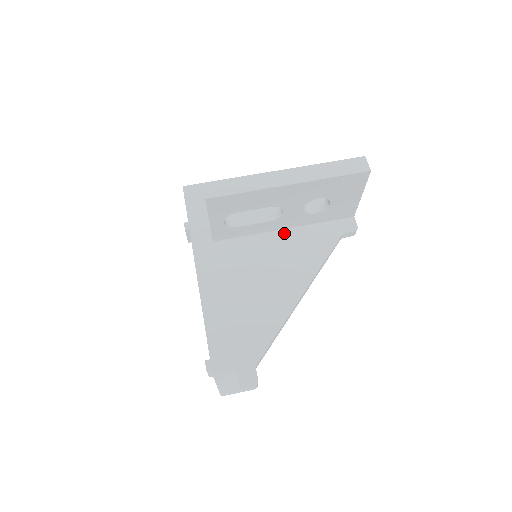
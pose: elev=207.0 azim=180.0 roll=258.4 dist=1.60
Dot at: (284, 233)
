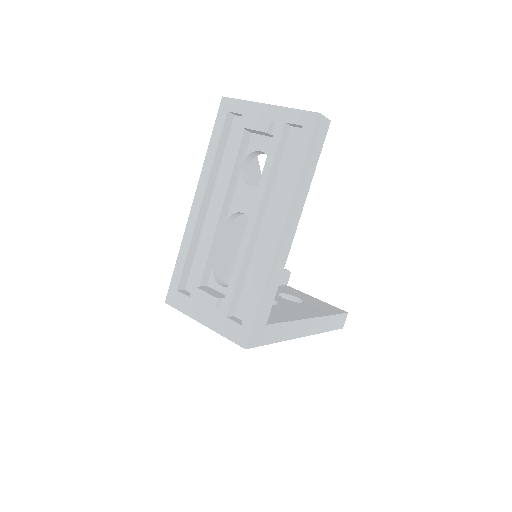
Dot at: occluded
